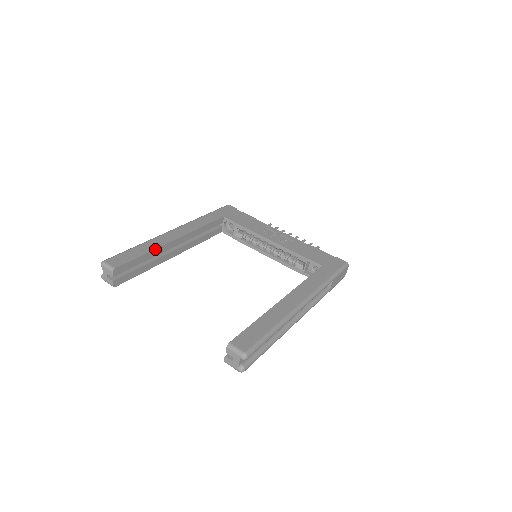
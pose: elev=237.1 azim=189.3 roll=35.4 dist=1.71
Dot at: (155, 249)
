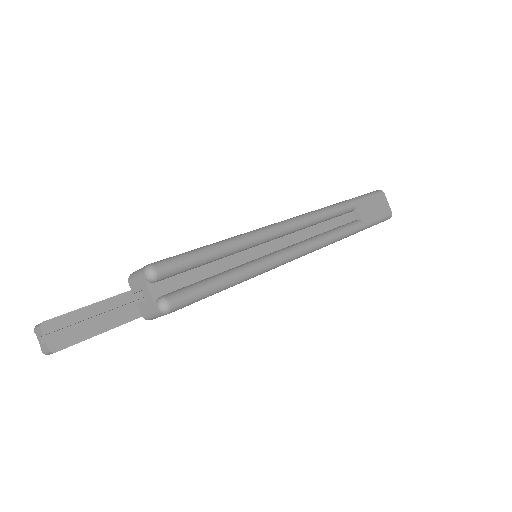
Dot at: (112, 297)
